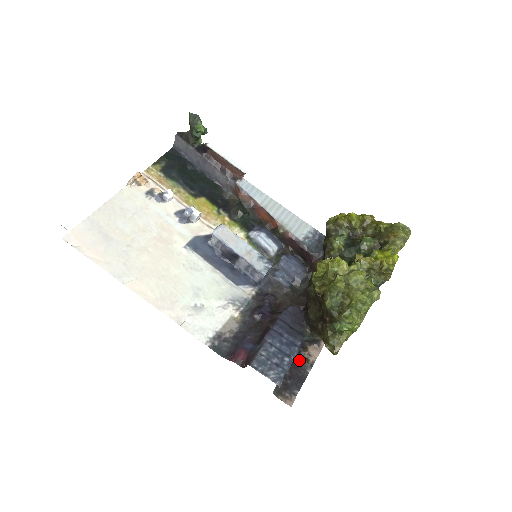
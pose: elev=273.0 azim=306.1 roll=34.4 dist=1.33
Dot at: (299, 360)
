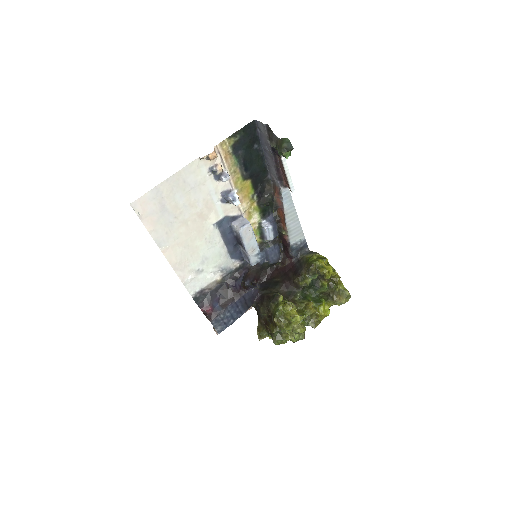
Dot at: occluded
